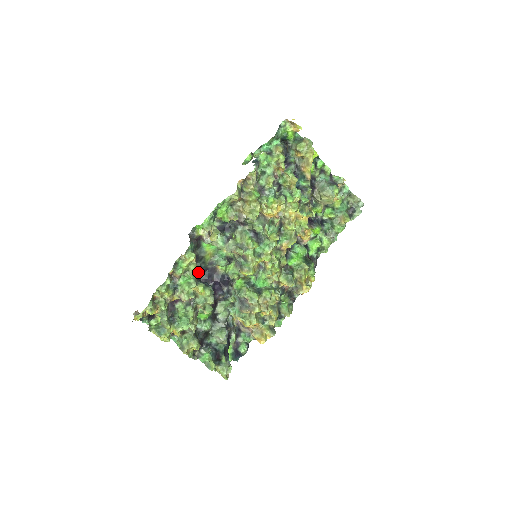
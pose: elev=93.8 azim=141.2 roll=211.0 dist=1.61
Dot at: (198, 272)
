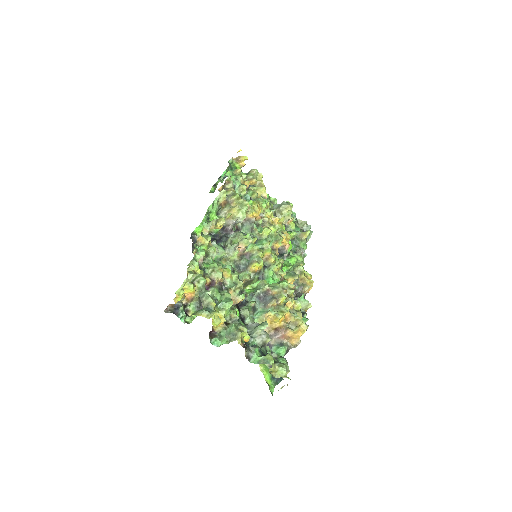
Dot at: occluded
